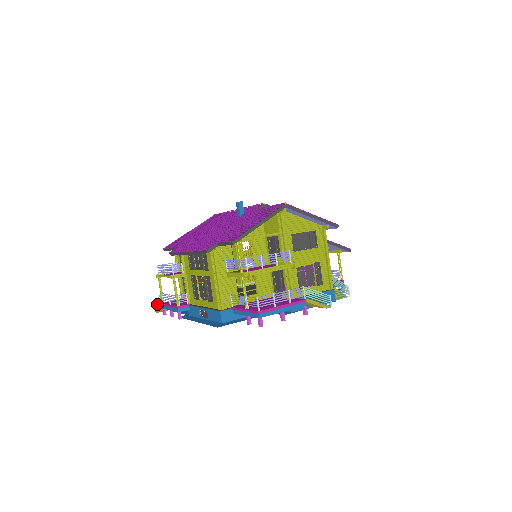
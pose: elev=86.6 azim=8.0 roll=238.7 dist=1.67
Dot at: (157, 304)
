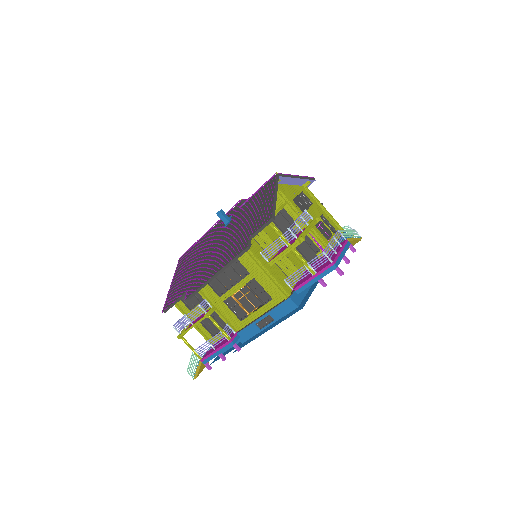
Dot at: (191, 369)
